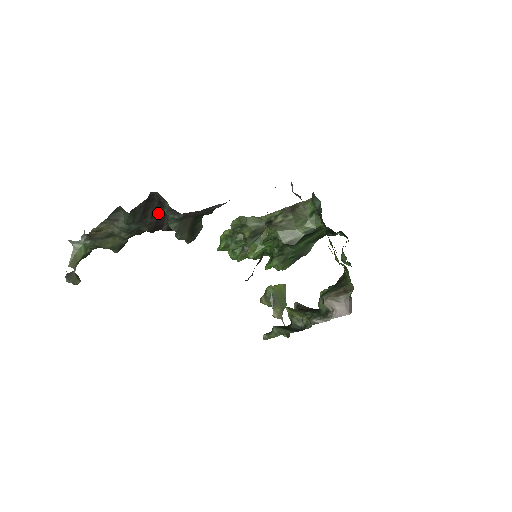
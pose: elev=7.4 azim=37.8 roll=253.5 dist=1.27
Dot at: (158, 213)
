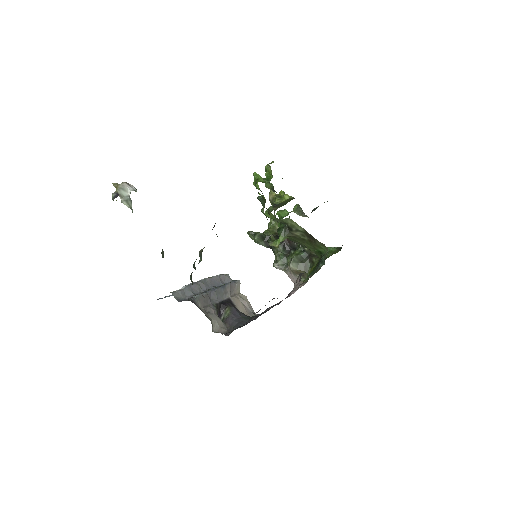
Dot at: occluded
